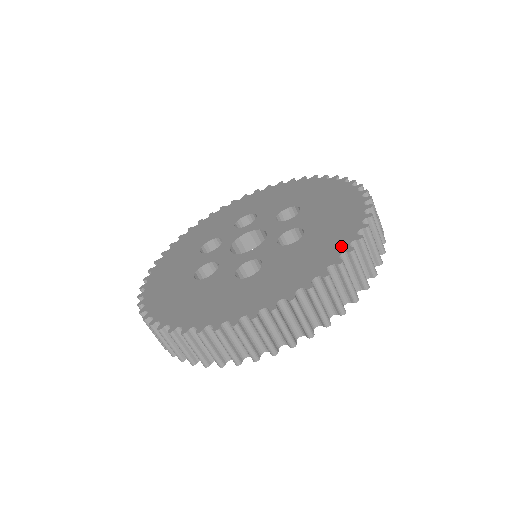
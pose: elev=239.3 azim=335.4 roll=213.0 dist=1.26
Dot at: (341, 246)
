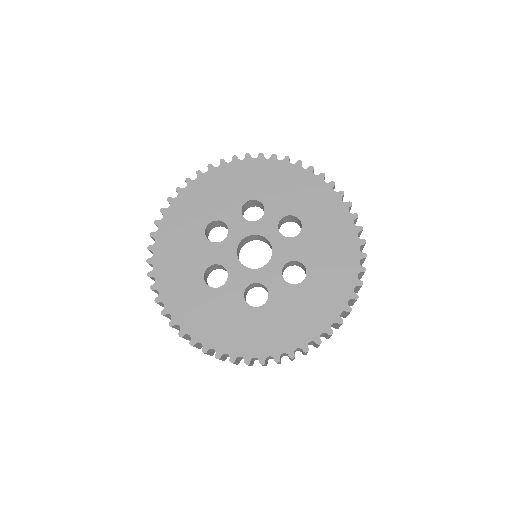
Dot at: (237, 350)
